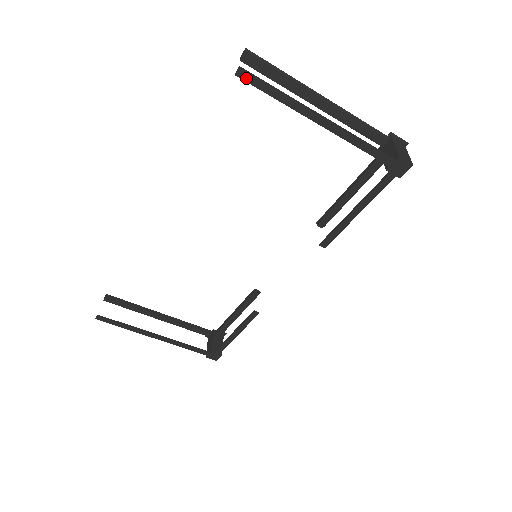
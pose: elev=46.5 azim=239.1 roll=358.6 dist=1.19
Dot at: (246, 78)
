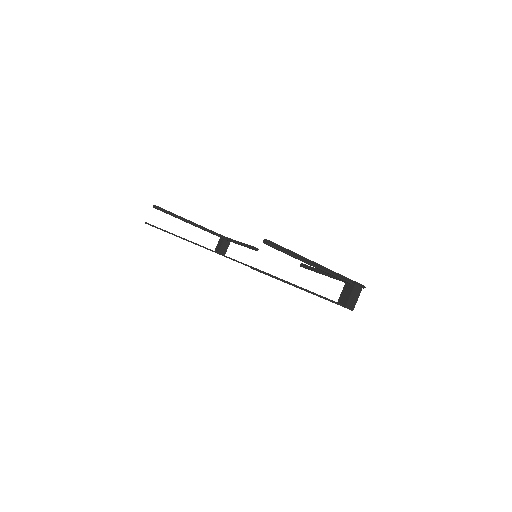
Dot at: occluded
